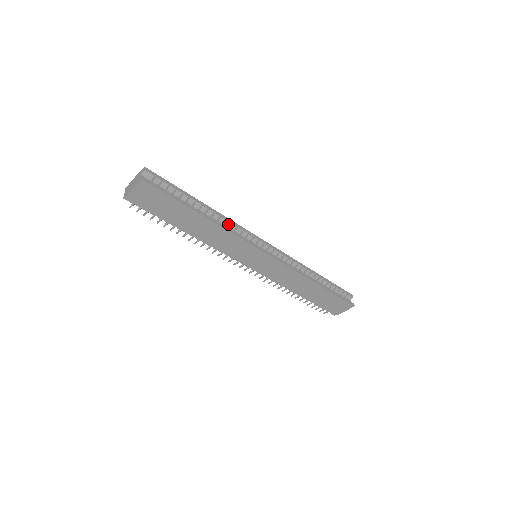
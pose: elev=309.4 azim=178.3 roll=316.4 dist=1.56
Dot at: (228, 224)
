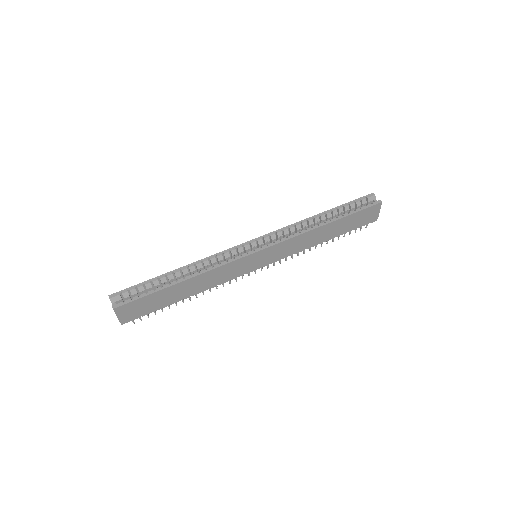
Dot at: (207, 263)
